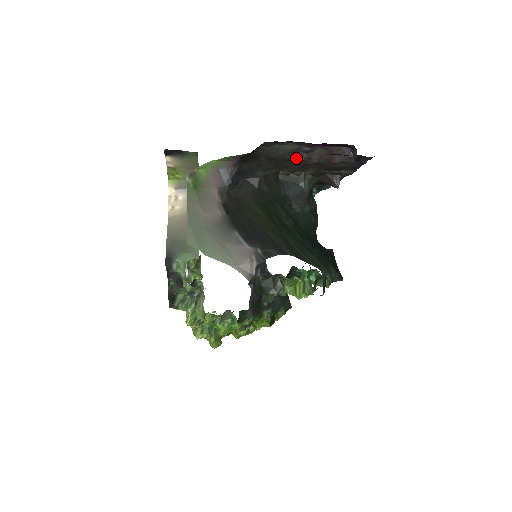
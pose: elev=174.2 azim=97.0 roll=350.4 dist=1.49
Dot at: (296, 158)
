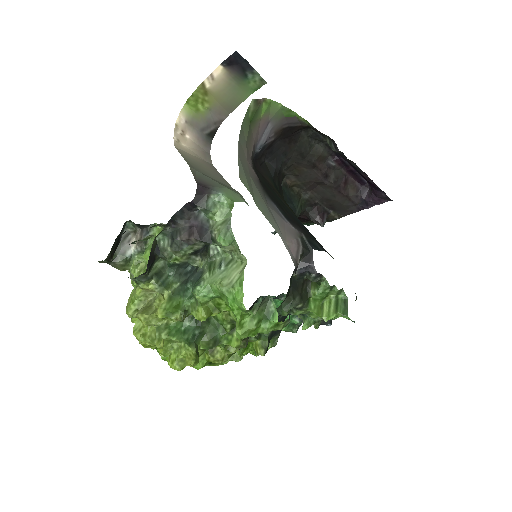
Dot at: (318, 167)
